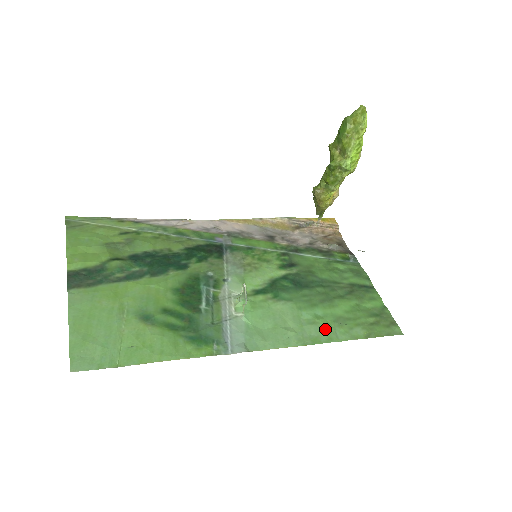
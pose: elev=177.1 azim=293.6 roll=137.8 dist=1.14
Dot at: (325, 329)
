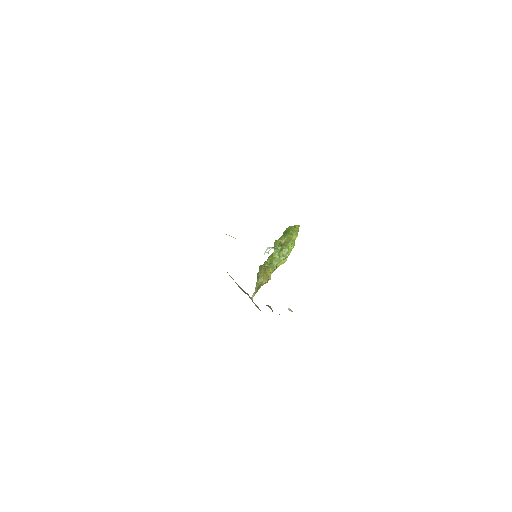
Dot at: occluded
